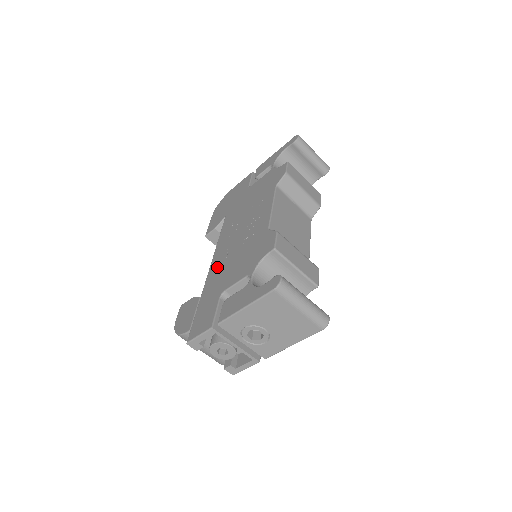
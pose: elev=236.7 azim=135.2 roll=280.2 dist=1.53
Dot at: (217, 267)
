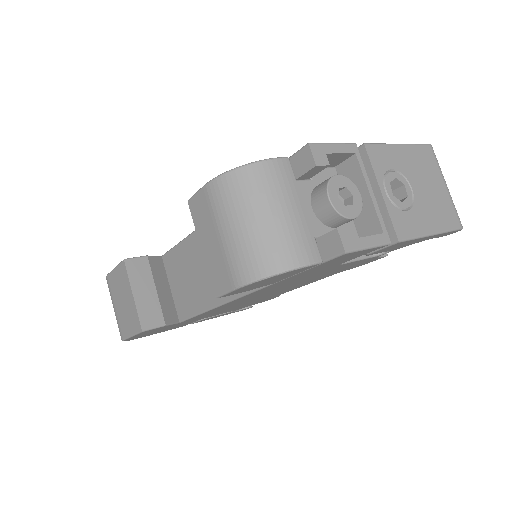
Dot at: occluded
